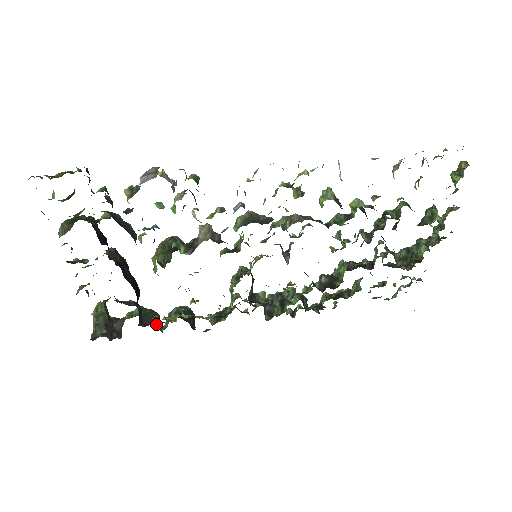
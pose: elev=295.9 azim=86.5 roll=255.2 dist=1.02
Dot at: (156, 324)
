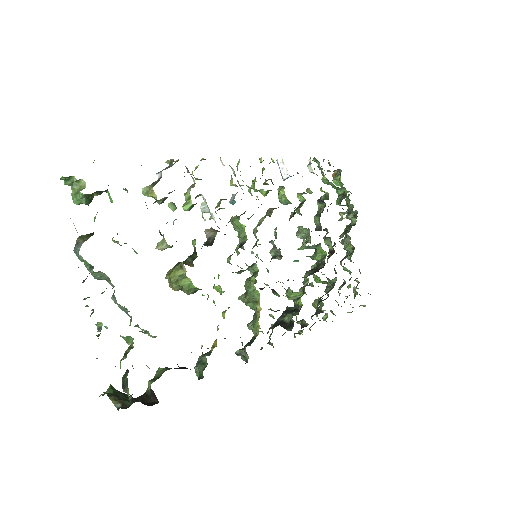
Dot at: occluded
